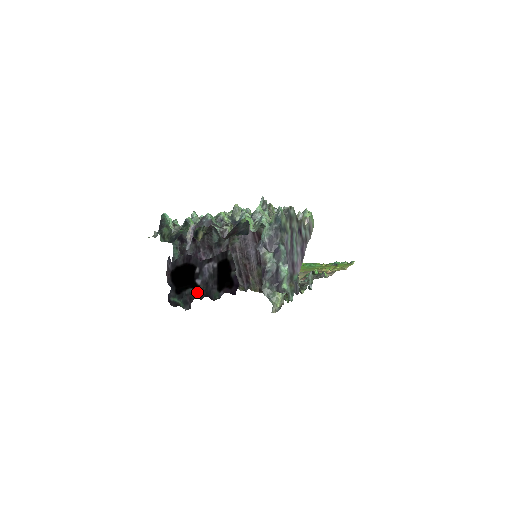
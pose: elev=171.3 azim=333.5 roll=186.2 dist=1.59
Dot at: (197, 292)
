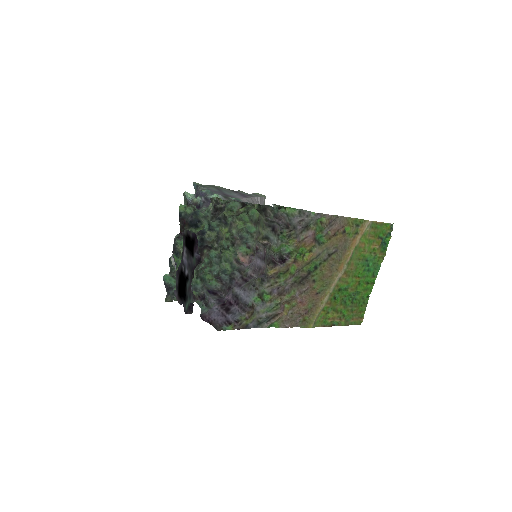
Dot at: (189, 279)
